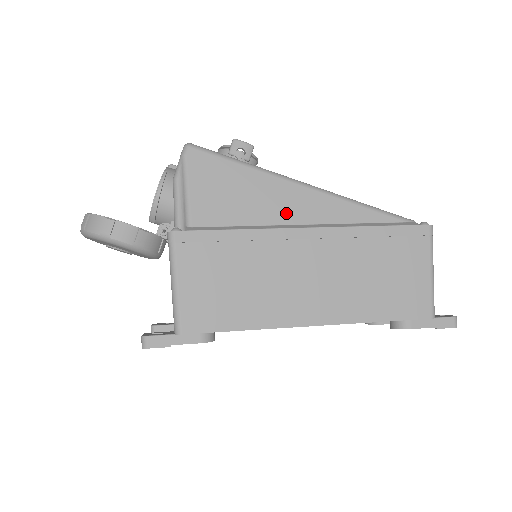
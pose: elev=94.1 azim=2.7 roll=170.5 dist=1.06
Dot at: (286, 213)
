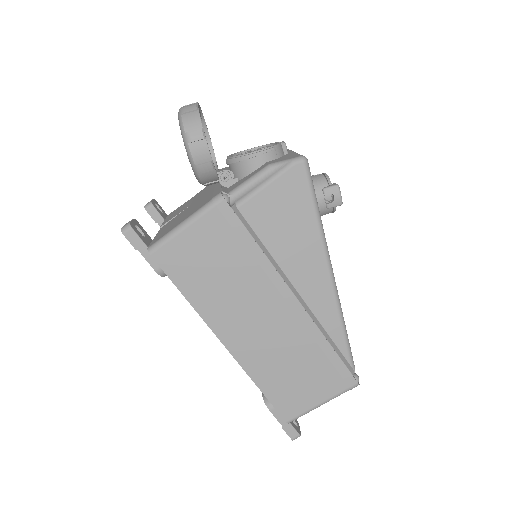
Dot at: (298, 272)
